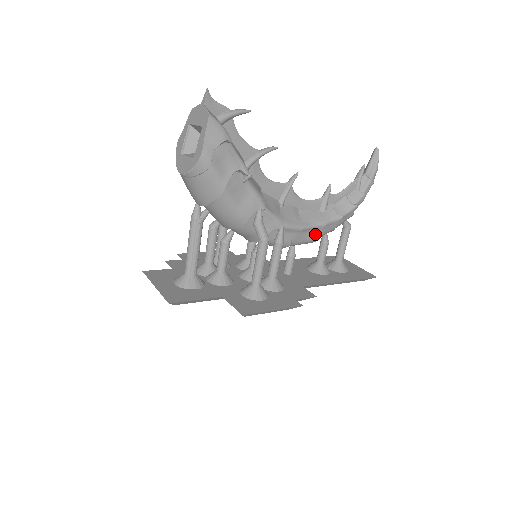
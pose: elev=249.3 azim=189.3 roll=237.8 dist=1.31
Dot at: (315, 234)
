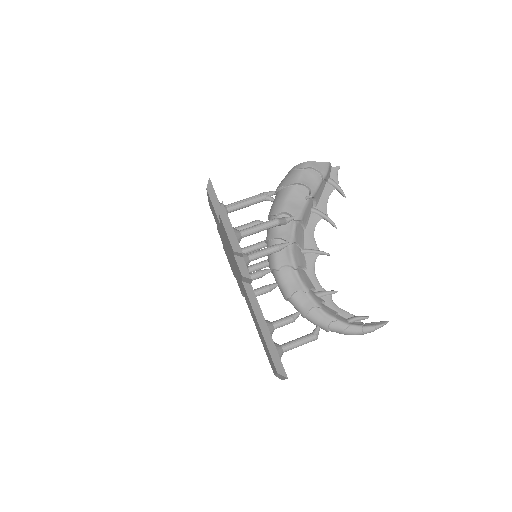
Dot at: (295, 289)
